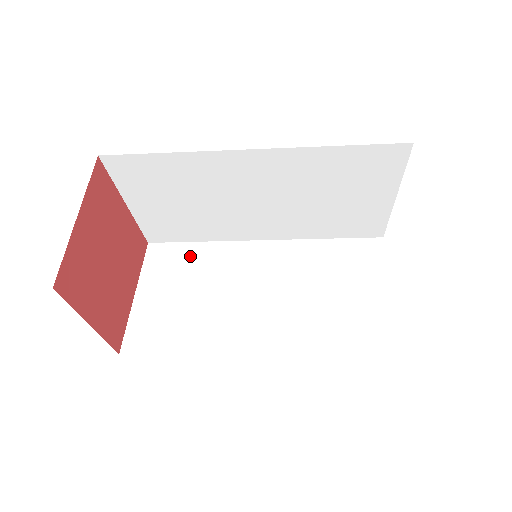
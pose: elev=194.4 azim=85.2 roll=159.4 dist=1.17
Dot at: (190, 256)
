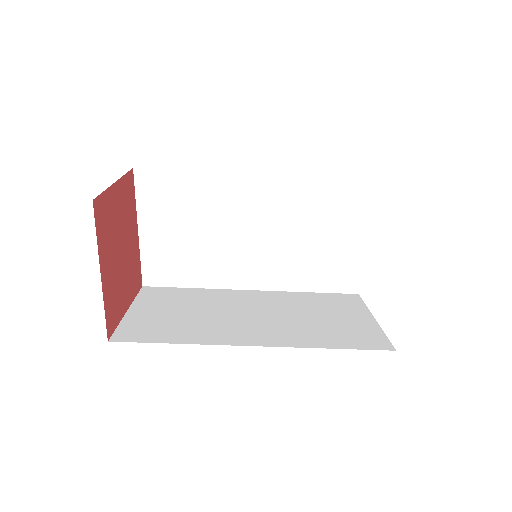
Dot at: (183, 294)
